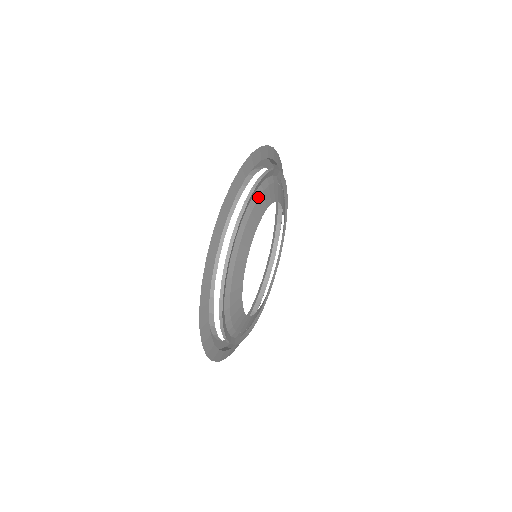
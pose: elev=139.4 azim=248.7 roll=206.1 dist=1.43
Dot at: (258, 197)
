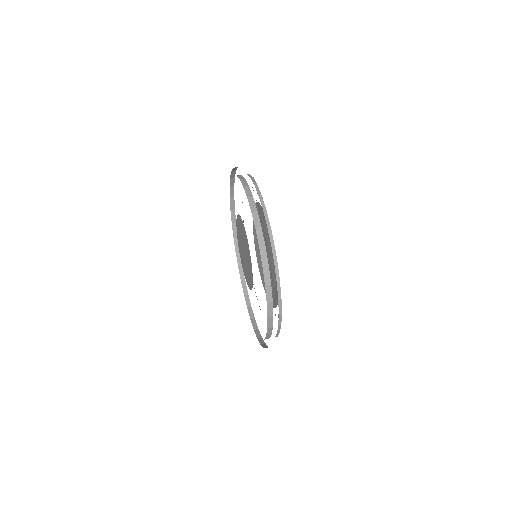
Dot at: occluded
